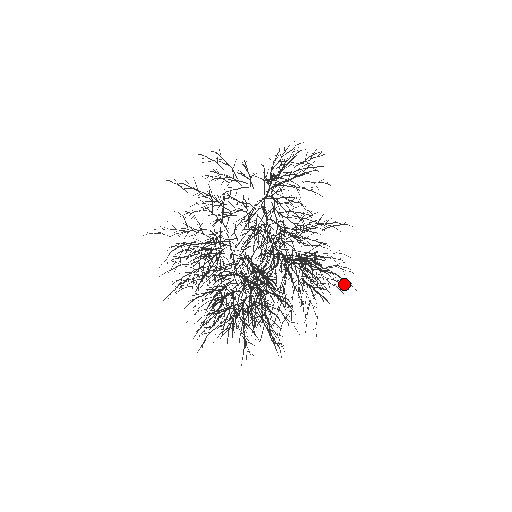
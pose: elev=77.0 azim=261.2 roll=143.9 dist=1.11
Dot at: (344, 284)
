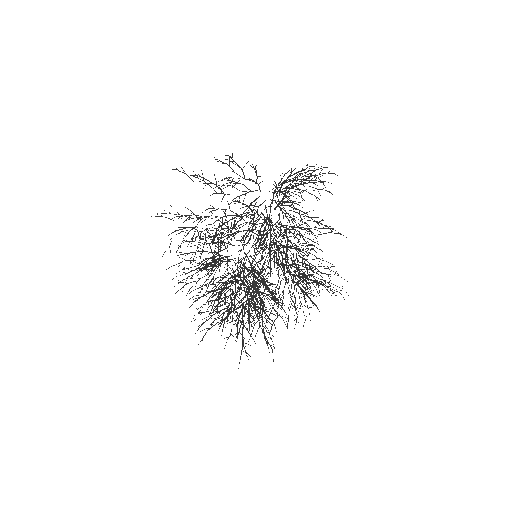
Dot at: occluded
